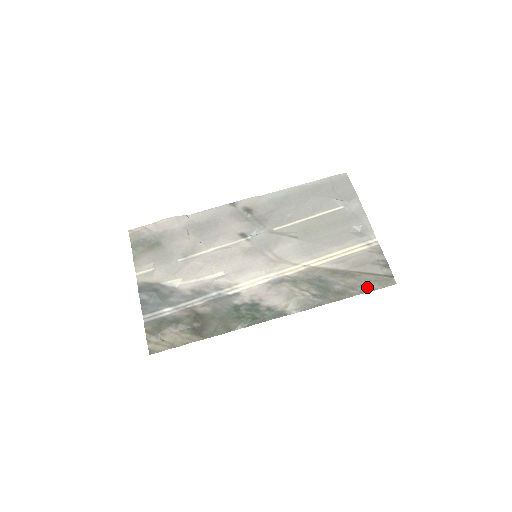
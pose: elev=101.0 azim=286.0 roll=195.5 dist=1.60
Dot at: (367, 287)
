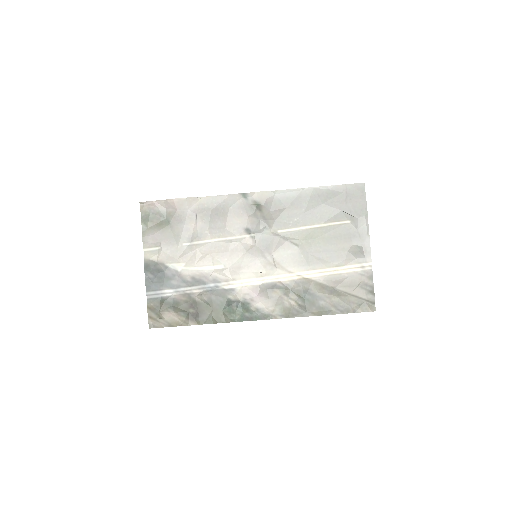
Dot at: (348, 309)
